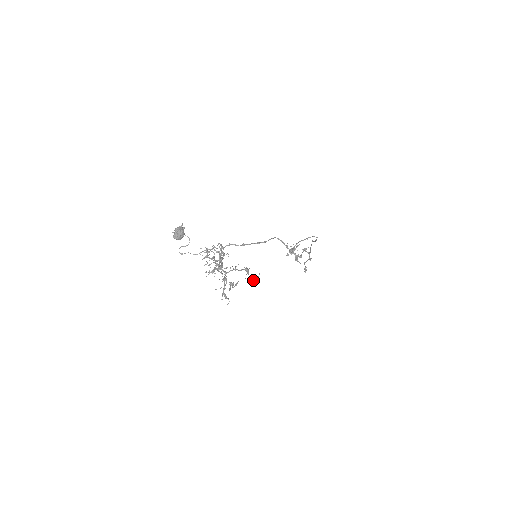
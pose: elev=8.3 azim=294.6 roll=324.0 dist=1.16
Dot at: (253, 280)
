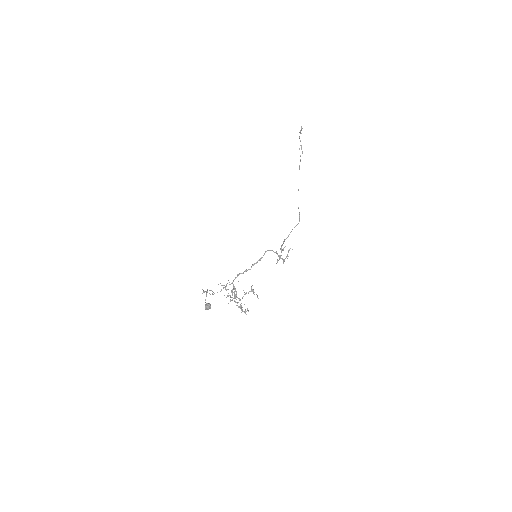
Dot at: (257, 297)
